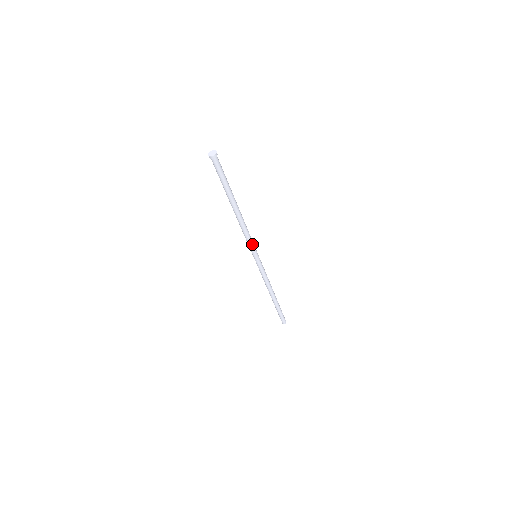
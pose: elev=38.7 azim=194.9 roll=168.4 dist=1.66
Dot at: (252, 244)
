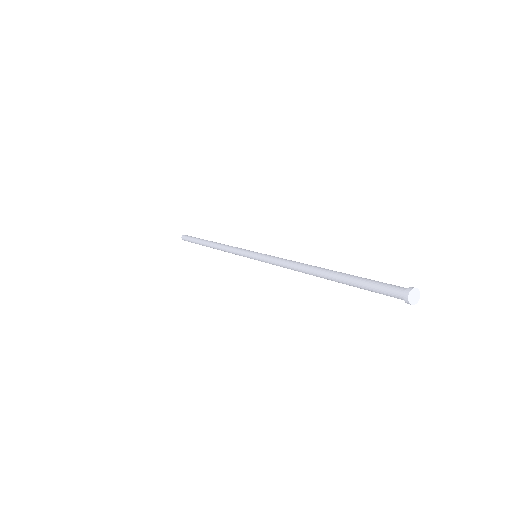
Dot at: occluded
